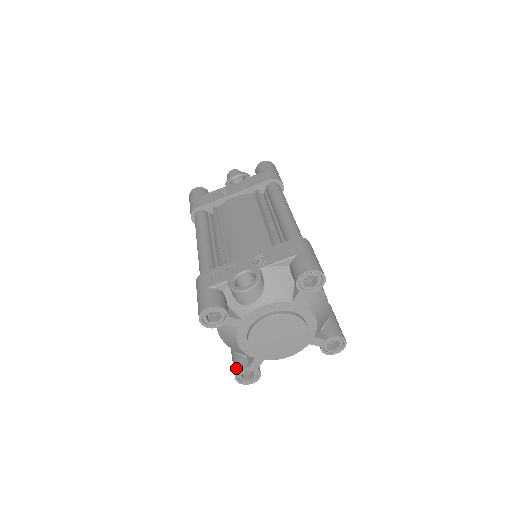
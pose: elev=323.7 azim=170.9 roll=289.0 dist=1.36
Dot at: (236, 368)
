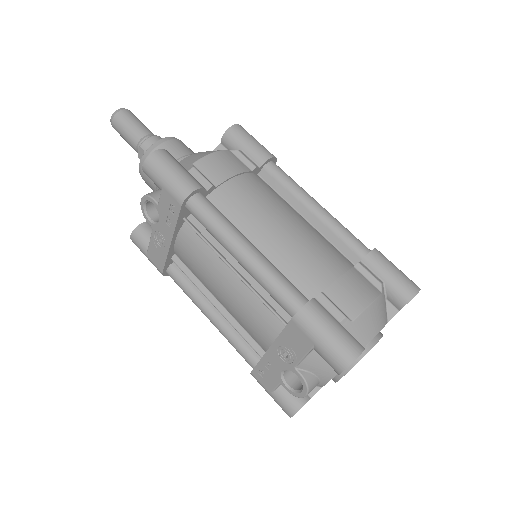
Dot at: occluded
